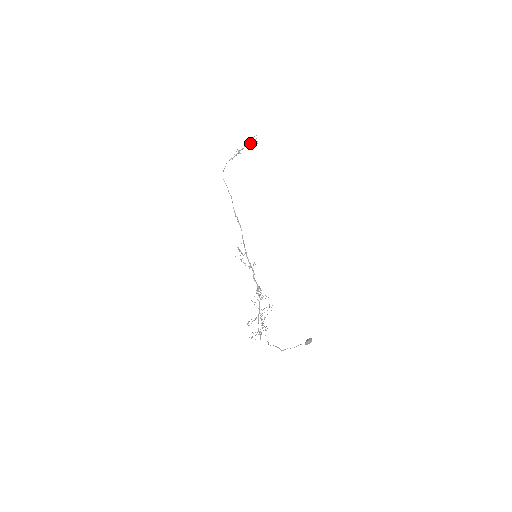
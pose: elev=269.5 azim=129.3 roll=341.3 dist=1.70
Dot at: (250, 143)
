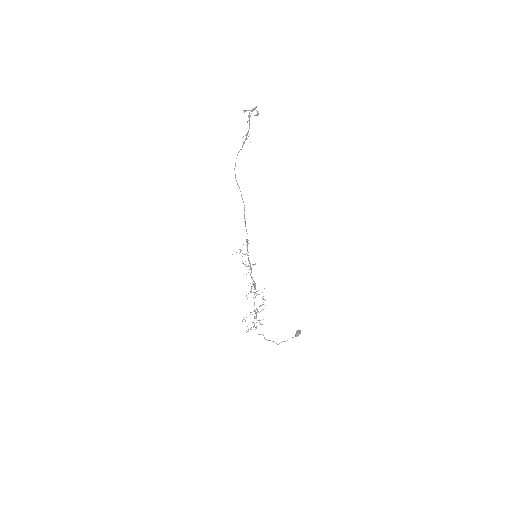
Dot at: occluded
